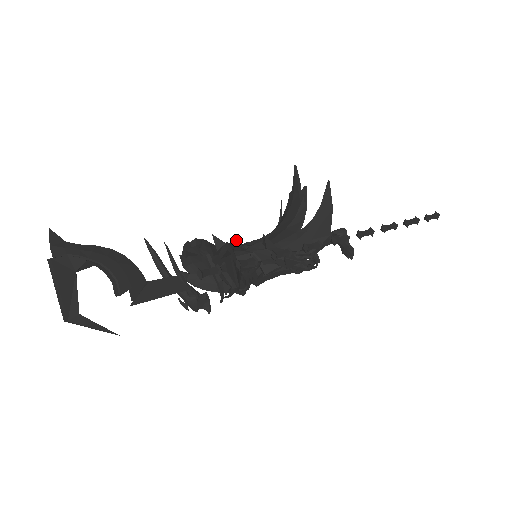
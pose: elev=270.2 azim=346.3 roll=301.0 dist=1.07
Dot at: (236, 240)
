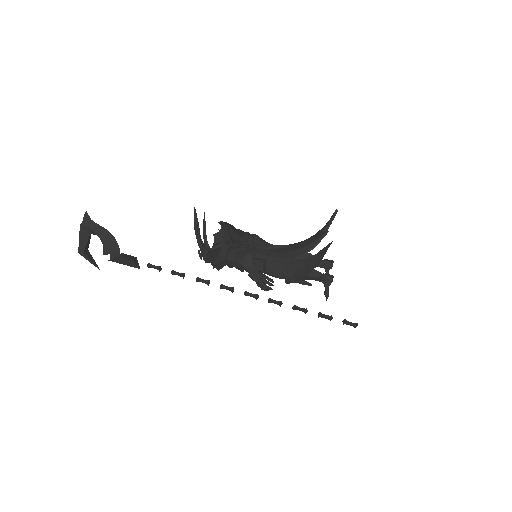
Dot at: (239, 242)
